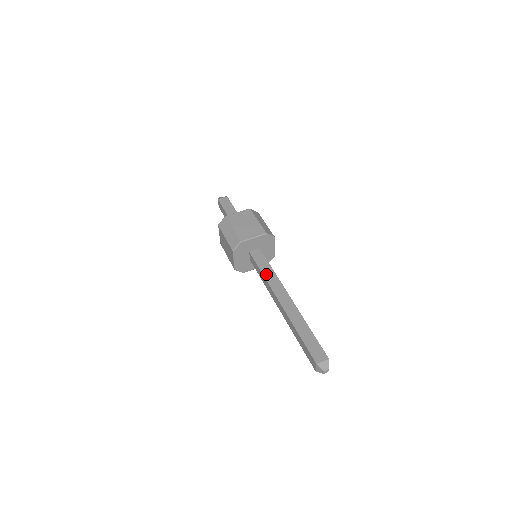
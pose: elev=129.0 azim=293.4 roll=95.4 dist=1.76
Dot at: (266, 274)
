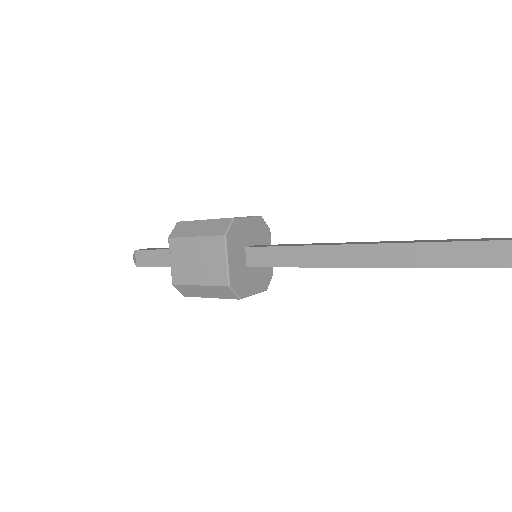
Dot at: (301, 244)
